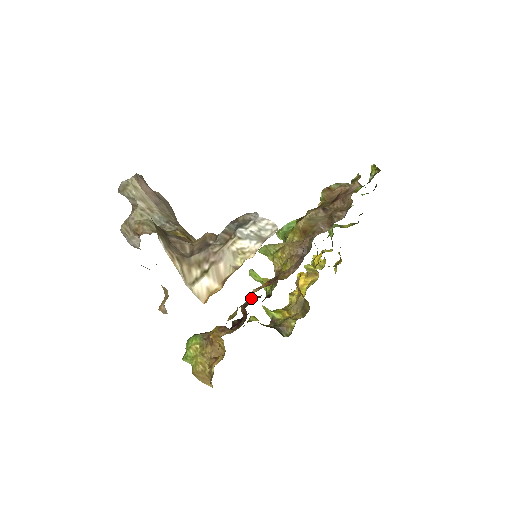
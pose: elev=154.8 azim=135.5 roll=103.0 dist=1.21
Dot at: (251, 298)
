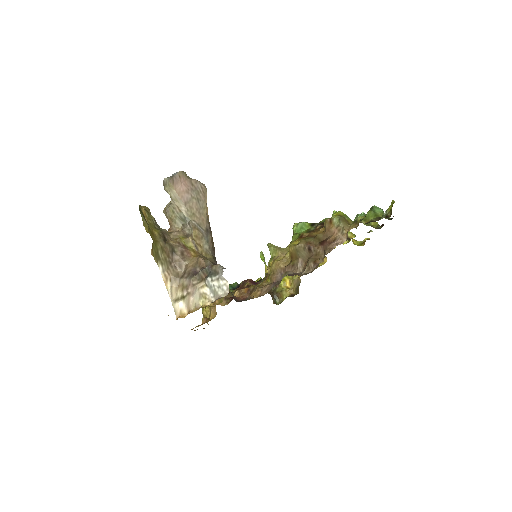
Dot at: (248, 281)
